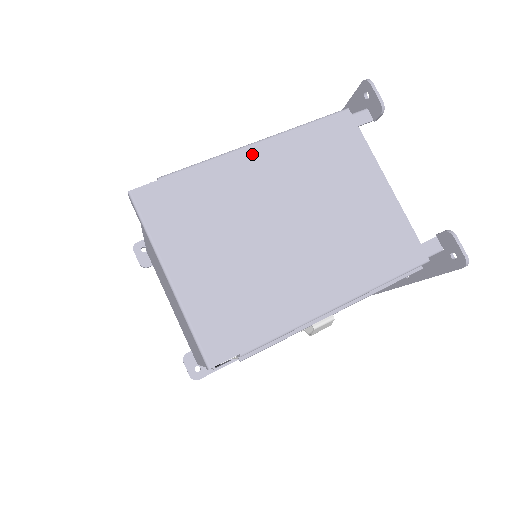
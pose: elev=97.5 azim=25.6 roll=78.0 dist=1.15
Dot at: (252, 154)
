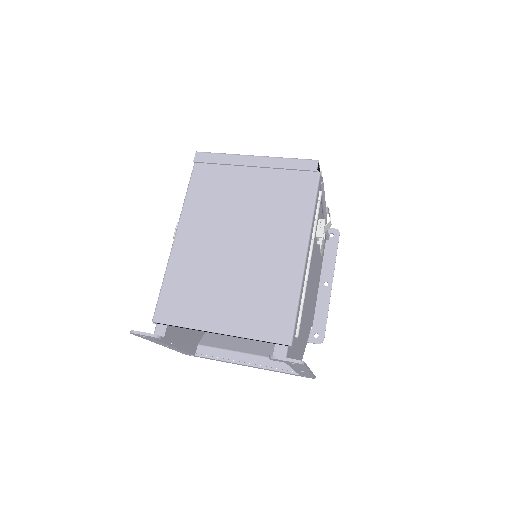
Dot at: occluded
